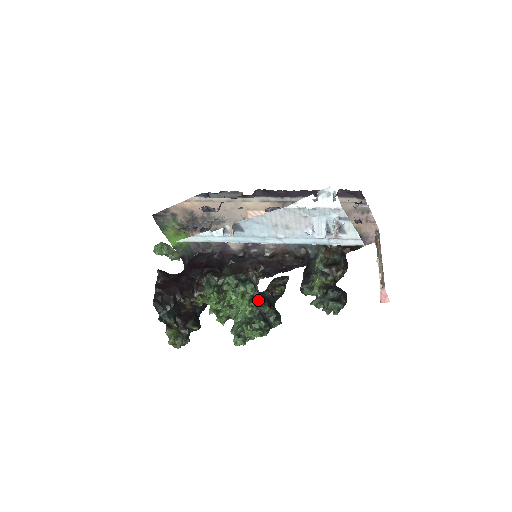
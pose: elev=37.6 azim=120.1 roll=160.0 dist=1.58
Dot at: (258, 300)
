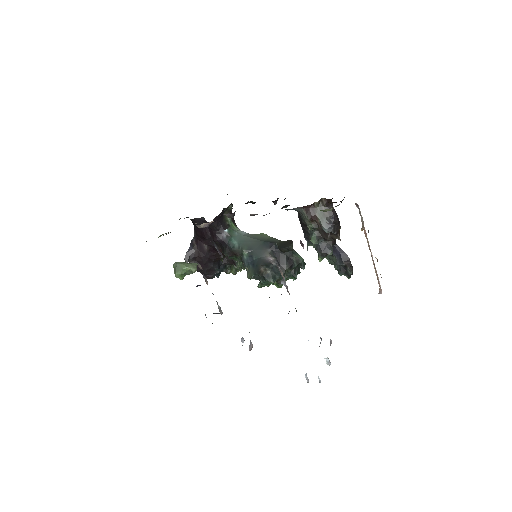
Dot at: occluded
